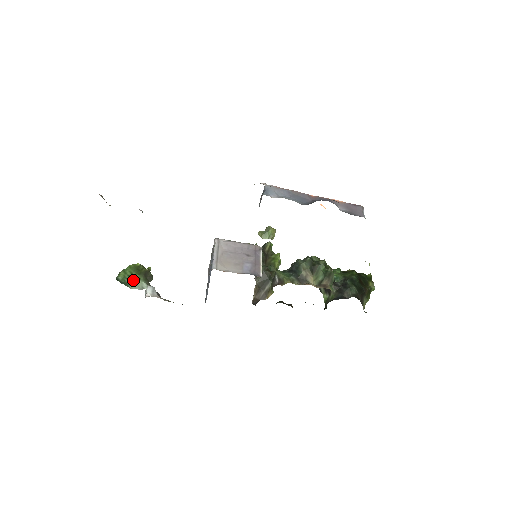
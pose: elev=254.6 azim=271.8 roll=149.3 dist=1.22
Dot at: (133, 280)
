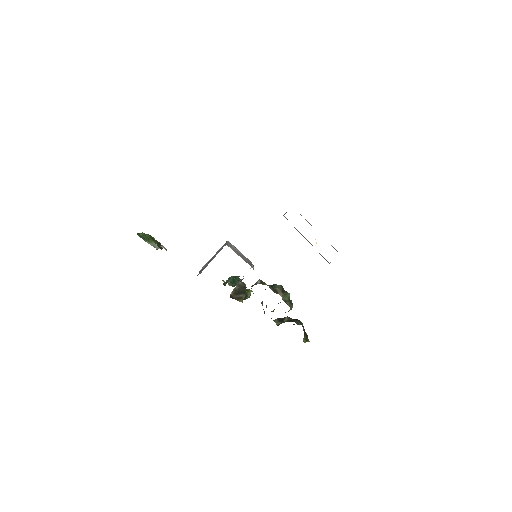
Dot at: (150, 240)
